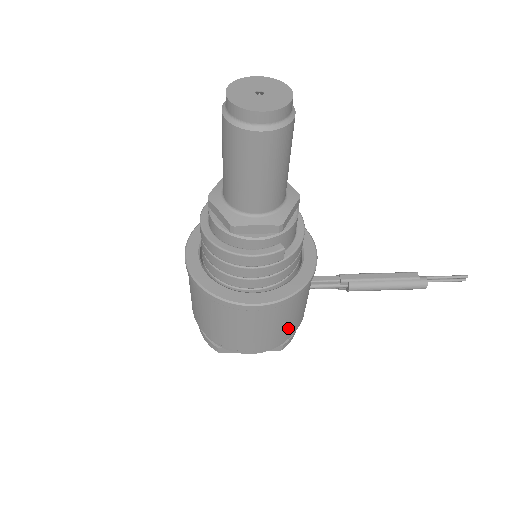
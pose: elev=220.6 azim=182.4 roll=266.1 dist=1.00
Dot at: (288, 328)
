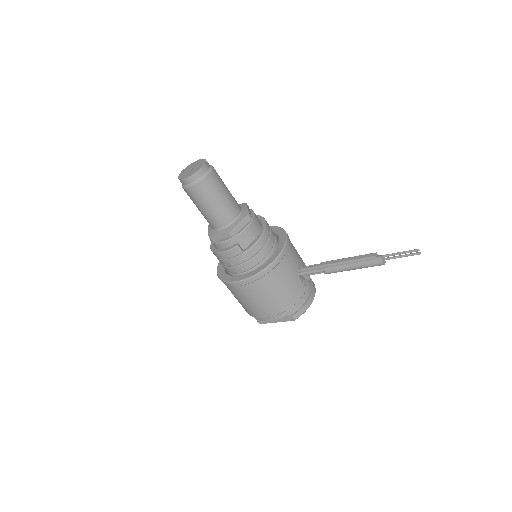
Dot at: (279, 300)
